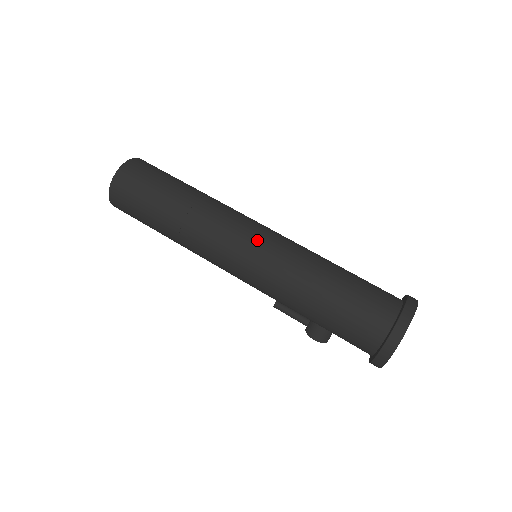
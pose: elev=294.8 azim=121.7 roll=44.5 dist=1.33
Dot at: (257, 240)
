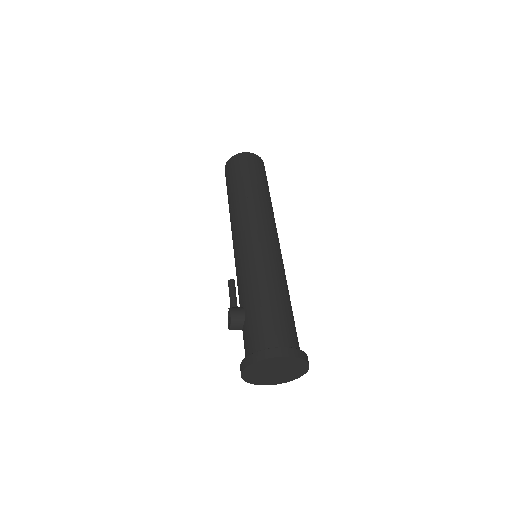
Dot at: (278, 245)
